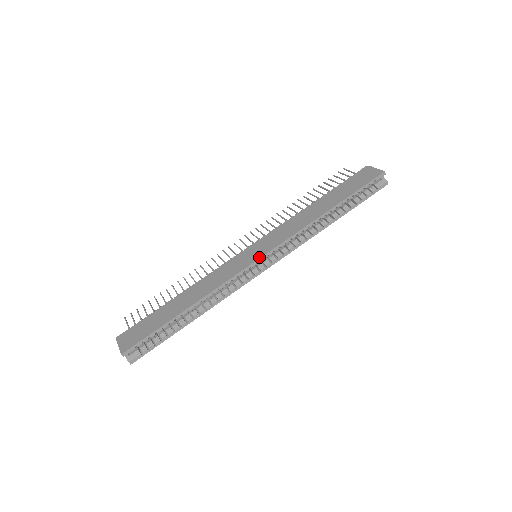
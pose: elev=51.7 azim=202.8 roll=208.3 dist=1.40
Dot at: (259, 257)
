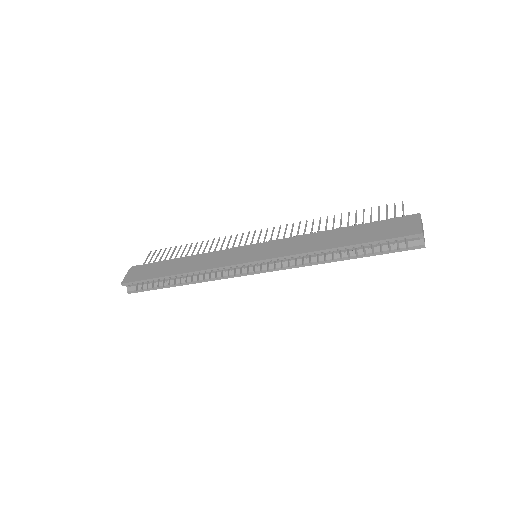
Dot at: (249, 261)
